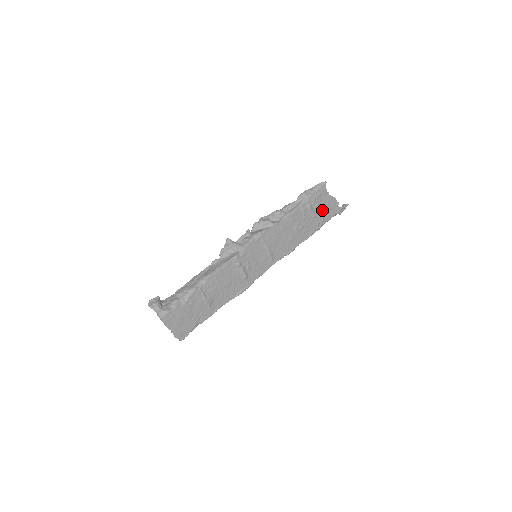
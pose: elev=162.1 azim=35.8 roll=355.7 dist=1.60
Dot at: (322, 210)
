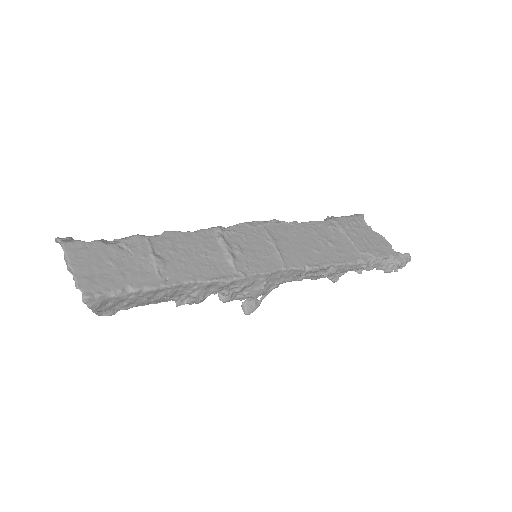
Dot at: (364, 241)
